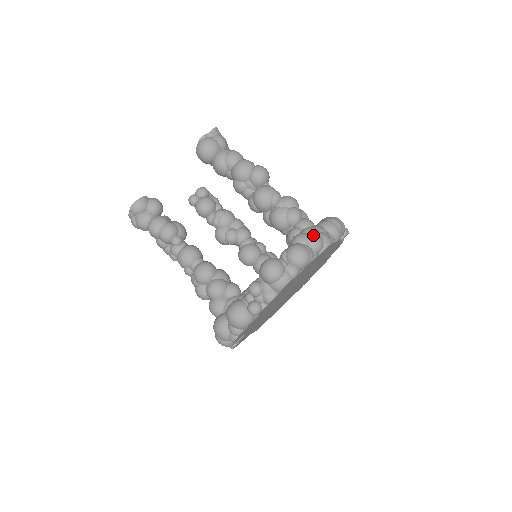
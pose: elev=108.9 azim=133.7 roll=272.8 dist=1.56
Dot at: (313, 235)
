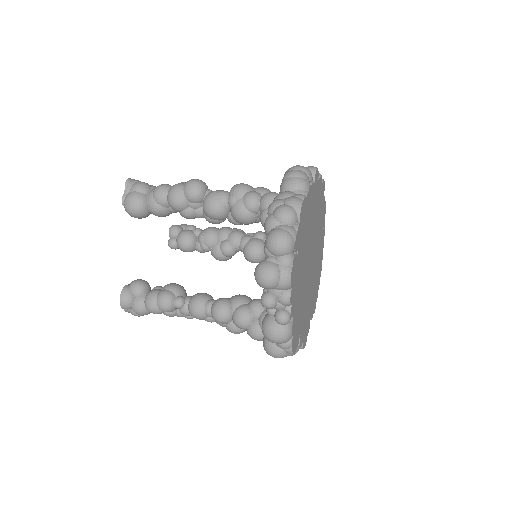
Dot at: (278, 211)
